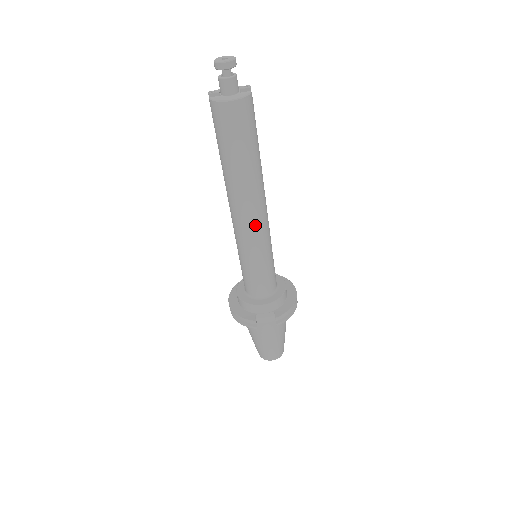
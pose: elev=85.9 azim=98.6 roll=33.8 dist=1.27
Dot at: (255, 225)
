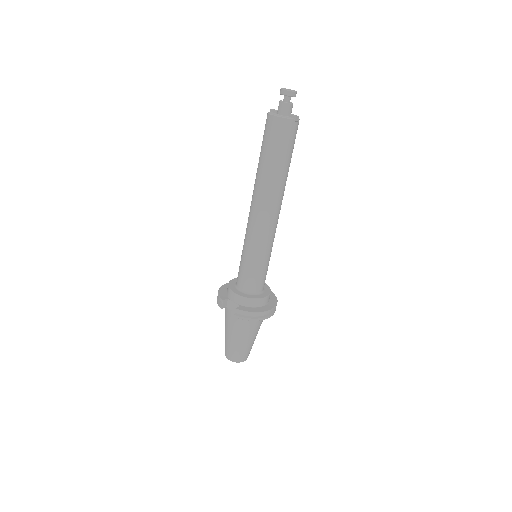
Dot at: (257, 222)
